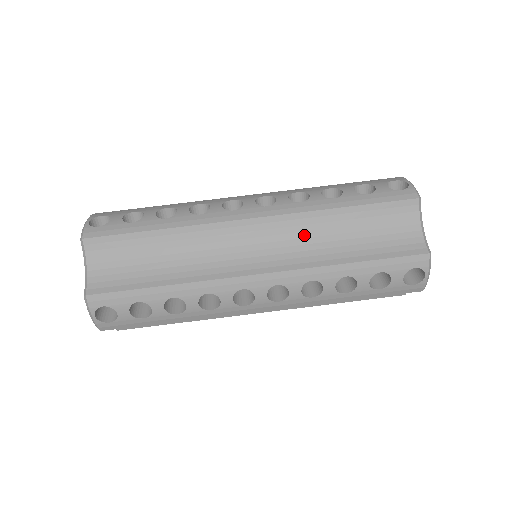
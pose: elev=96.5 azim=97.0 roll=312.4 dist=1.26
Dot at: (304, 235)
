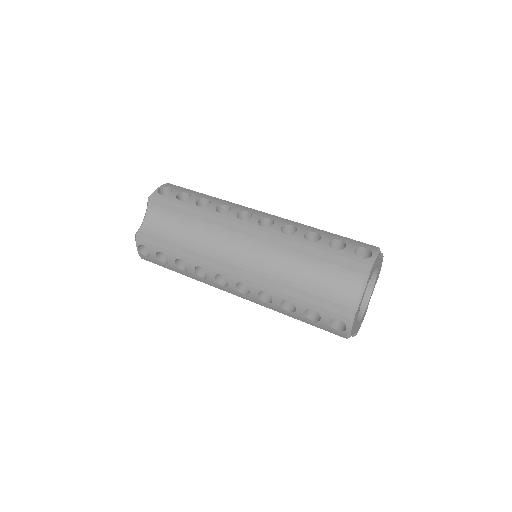
Dot at: (276, 258)
